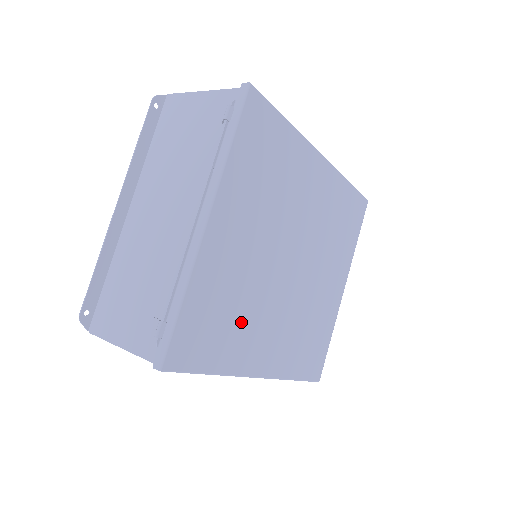
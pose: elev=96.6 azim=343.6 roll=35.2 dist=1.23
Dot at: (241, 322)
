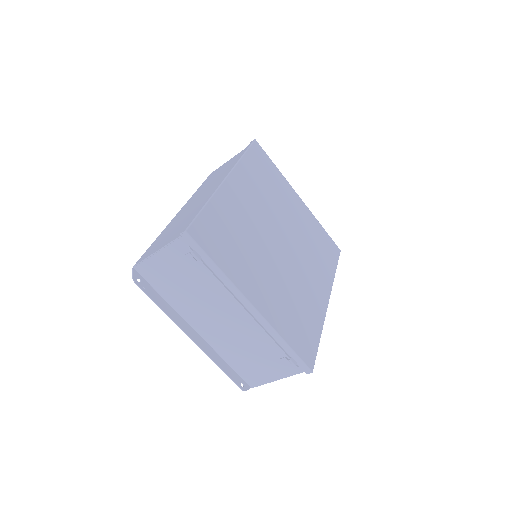
Dot at: (302, 303)
